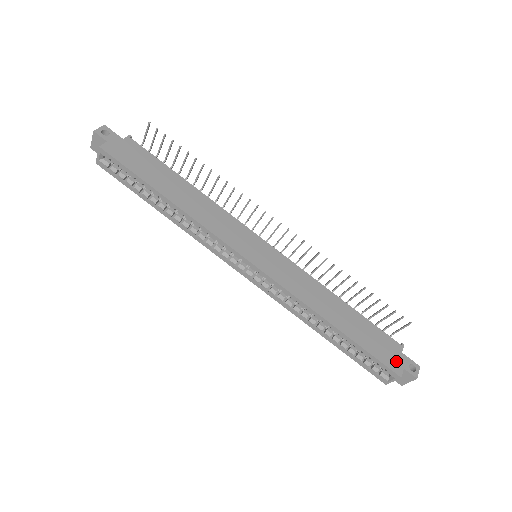
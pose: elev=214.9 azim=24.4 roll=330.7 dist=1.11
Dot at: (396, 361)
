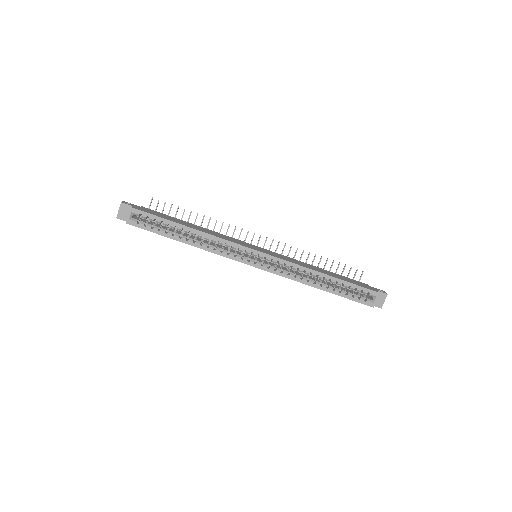
Dot at: (371, 288)
